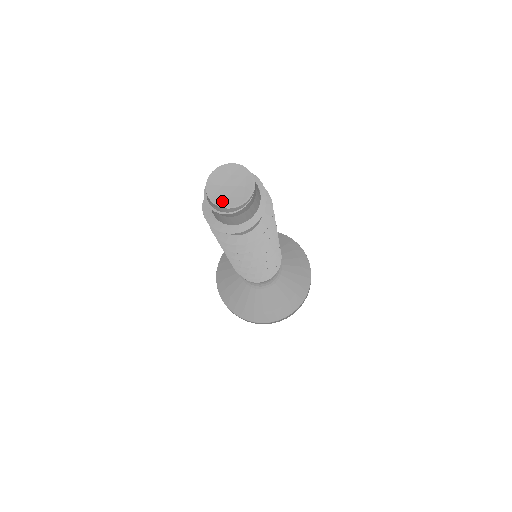
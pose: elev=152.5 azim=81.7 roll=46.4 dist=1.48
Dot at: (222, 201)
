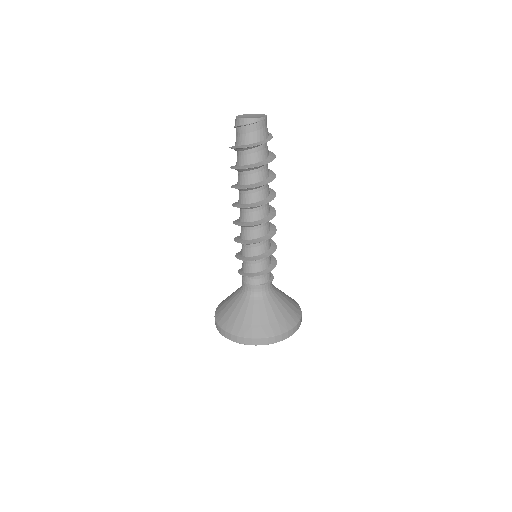
Dot at: (247, 118)
